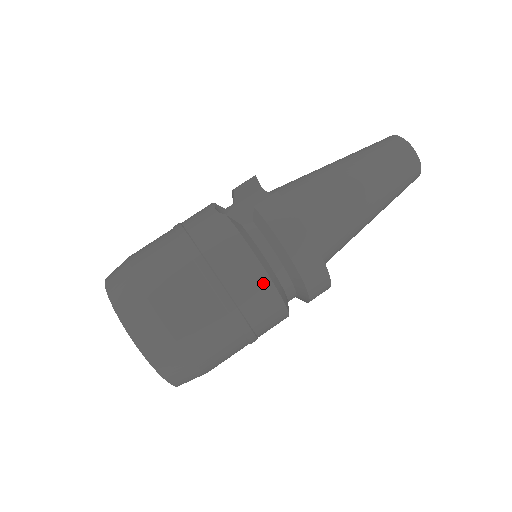
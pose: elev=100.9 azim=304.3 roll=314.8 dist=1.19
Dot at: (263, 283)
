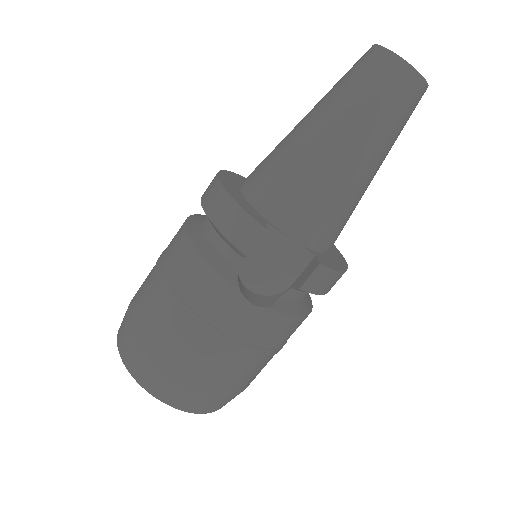
Dot at: occluded
